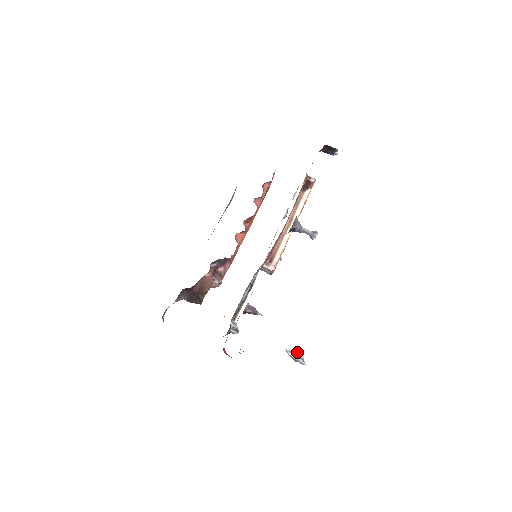
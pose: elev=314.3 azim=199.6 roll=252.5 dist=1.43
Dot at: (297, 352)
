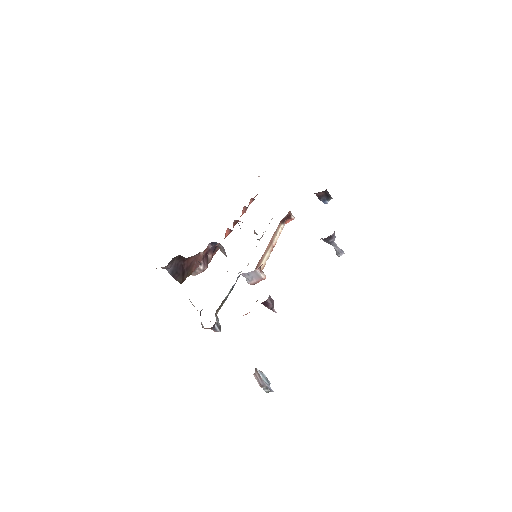
Dot at: (264, 375)
